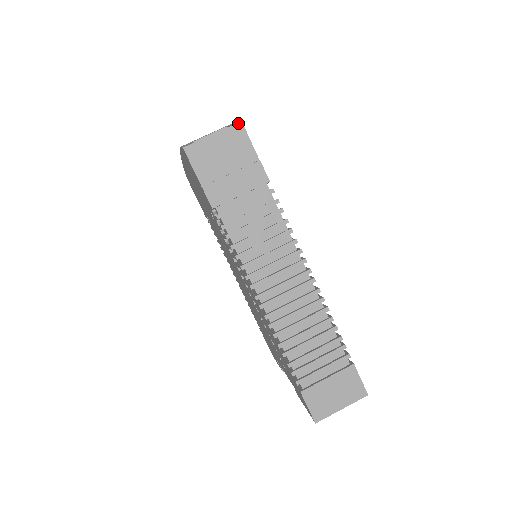
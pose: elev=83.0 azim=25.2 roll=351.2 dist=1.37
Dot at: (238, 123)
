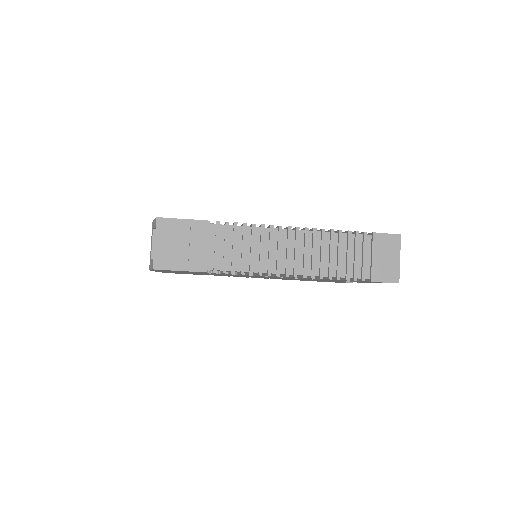
Dot at: (156, 220)
